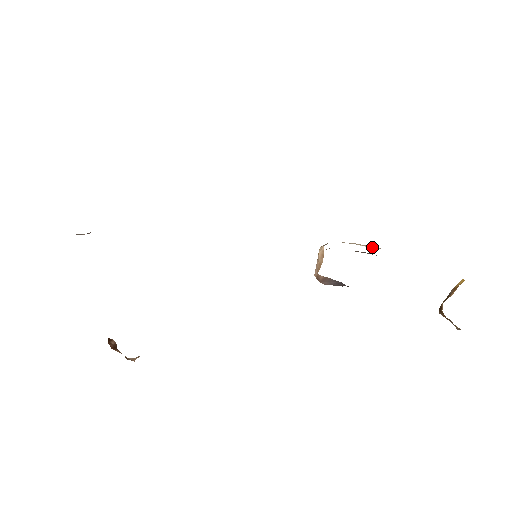
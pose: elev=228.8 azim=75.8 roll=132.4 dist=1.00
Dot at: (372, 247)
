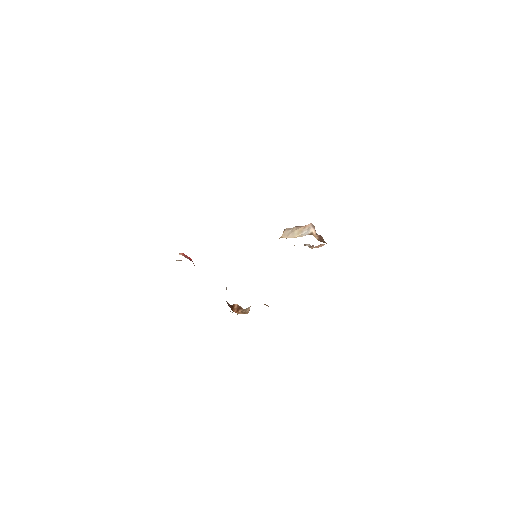
Dot at: (304, 232)
